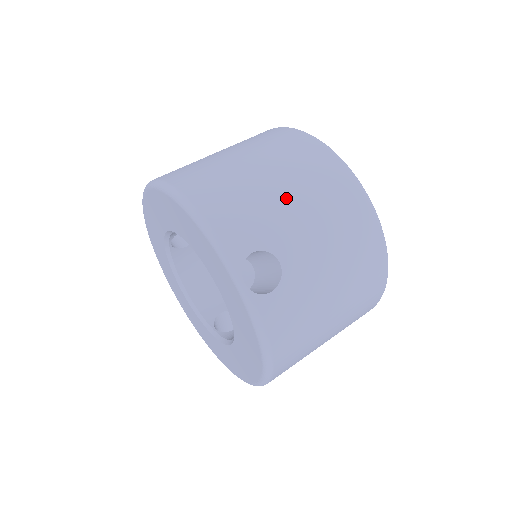
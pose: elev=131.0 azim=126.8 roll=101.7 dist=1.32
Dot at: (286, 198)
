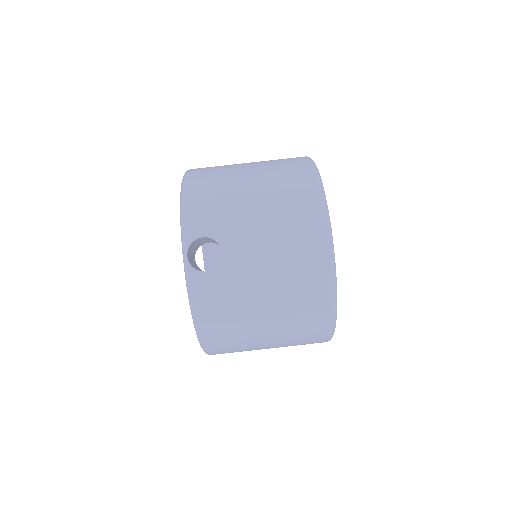
Dot at: (253, 207)
